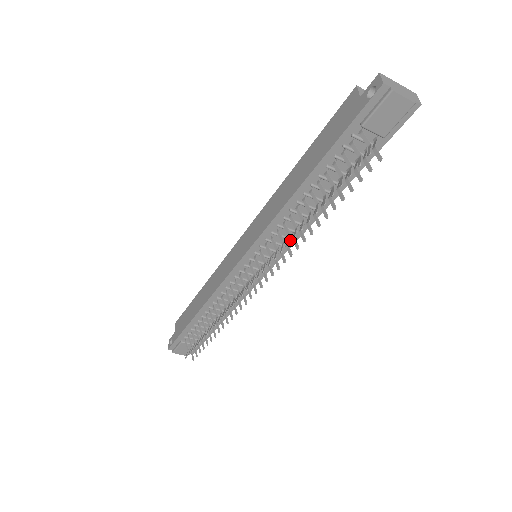
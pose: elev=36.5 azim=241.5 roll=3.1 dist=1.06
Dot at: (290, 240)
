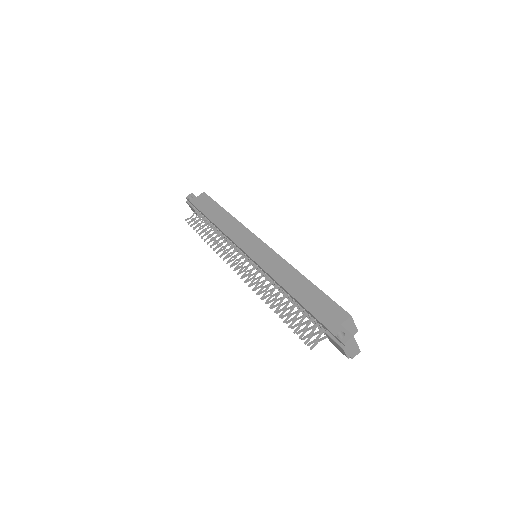
Dot at: occluded
